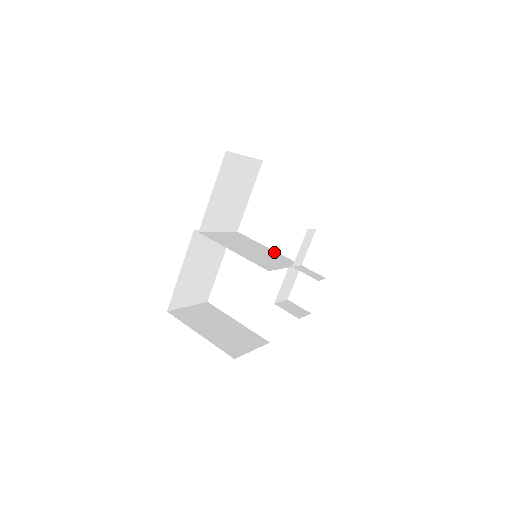
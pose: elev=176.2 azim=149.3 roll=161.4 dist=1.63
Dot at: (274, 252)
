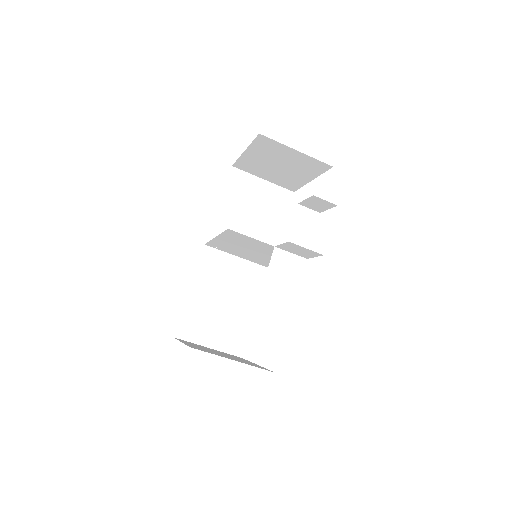
Dot at: occluded
